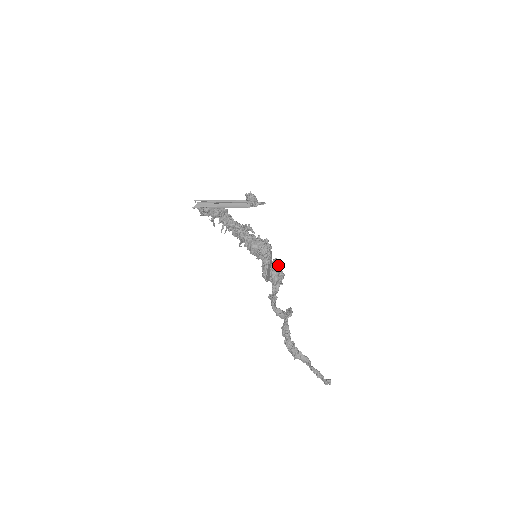
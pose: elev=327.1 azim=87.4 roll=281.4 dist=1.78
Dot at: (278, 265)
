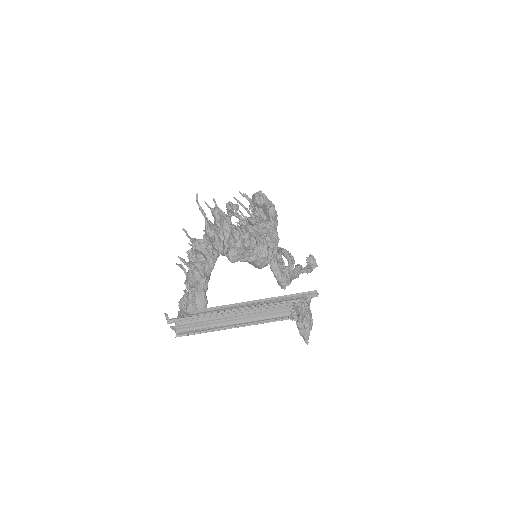
Dot at: (276, 224)
